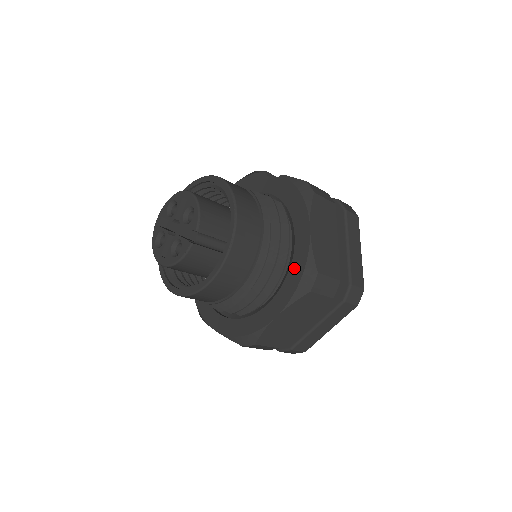
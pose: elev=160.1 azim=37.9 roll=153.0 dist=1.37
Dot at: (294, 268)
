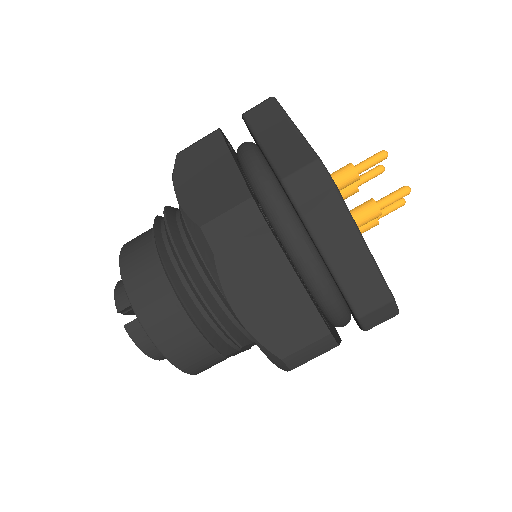
Dot at: occluded
